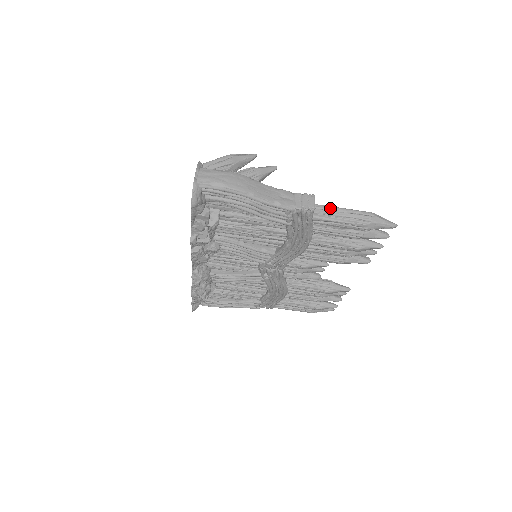
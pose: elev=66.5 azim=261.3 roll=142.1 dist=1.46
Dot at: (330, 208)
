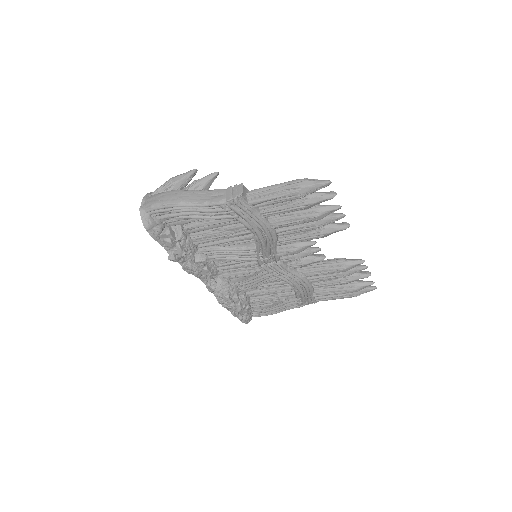
Dot at: (261, 189)
